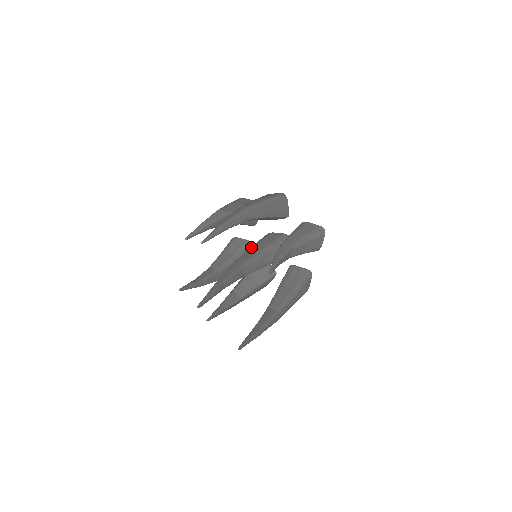
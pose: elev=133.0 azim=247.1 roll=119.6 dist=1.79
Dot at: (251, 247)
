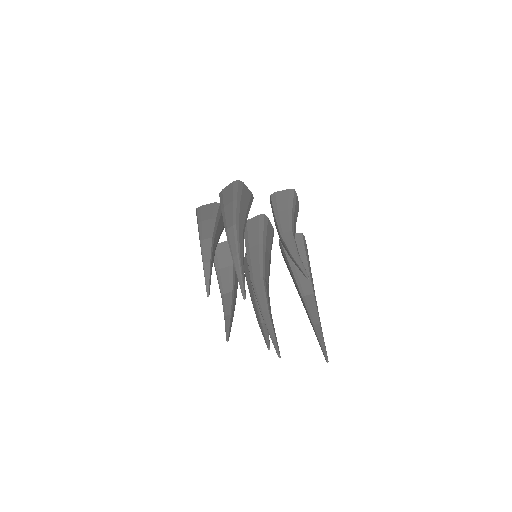
Dot at: (246, 251)
